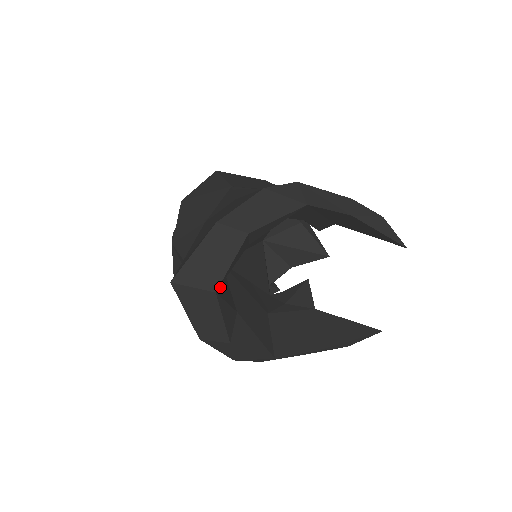
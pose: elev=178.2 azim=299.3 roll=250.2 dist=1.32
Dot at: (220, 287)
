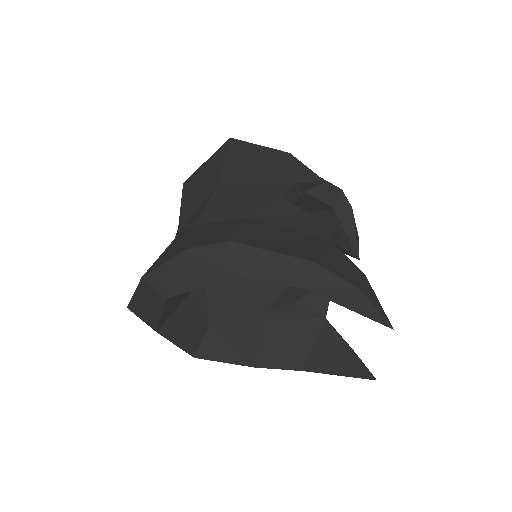
Dot at: (176, 315)
